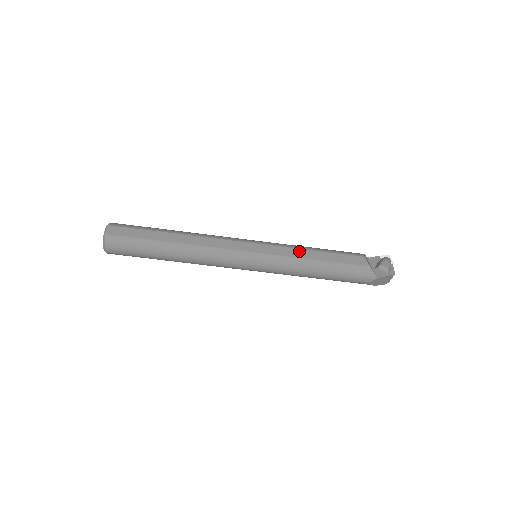
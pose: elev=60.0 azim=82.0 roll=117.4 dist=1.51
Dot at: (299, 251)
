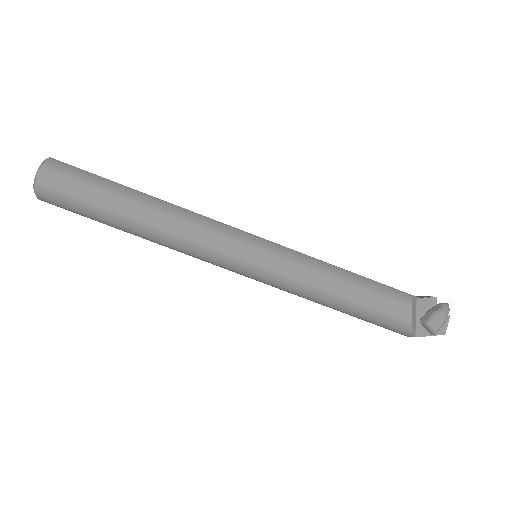
Dot at: (317, 276)
